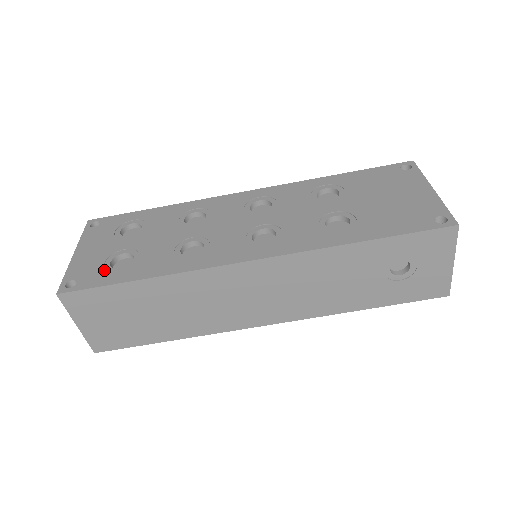
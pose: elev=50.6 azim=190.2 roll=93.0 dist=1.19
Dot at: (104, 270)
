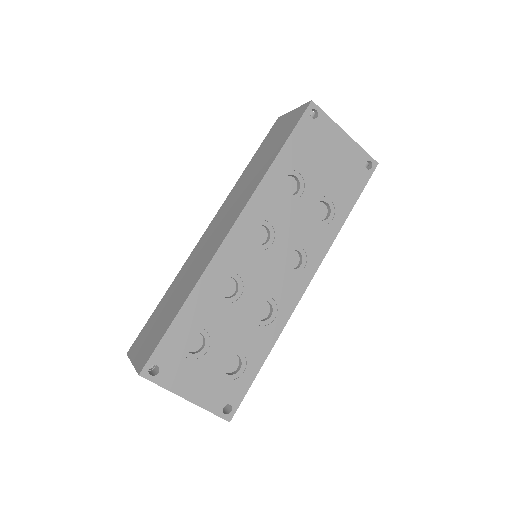
Dot at: (233, 381)
